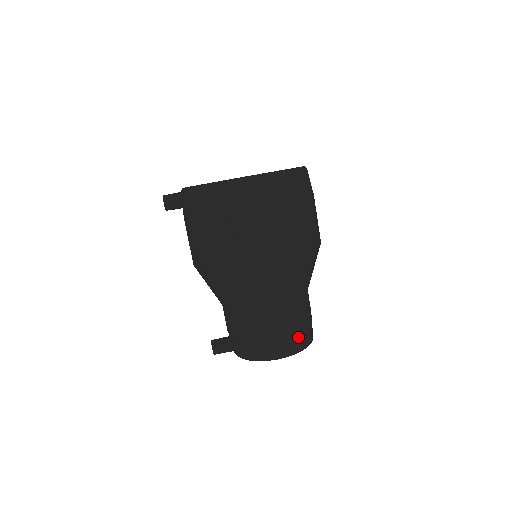
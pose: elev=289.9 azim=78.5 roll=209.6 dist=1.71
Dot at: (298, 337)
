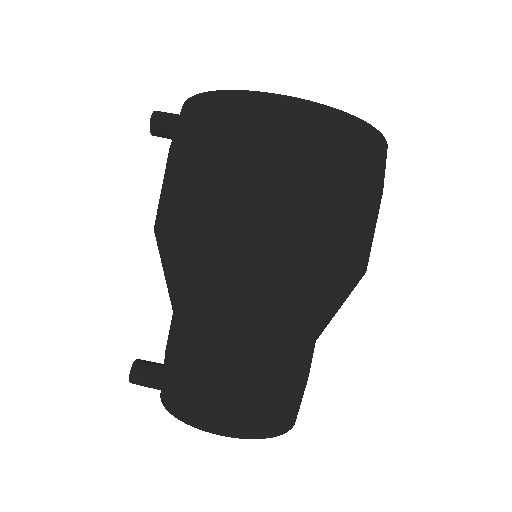
Dot at: (266, 411)
